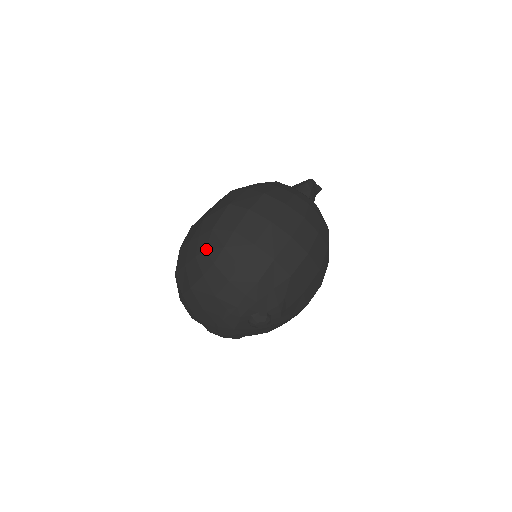
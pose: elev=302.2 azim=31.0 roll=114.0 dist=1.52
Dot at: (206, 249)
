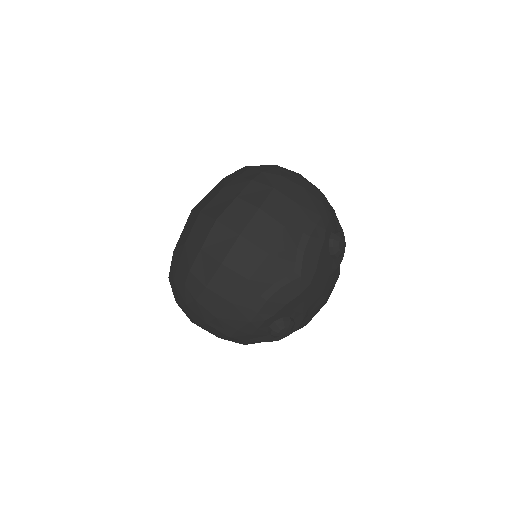
Dot at: (262, 171)
